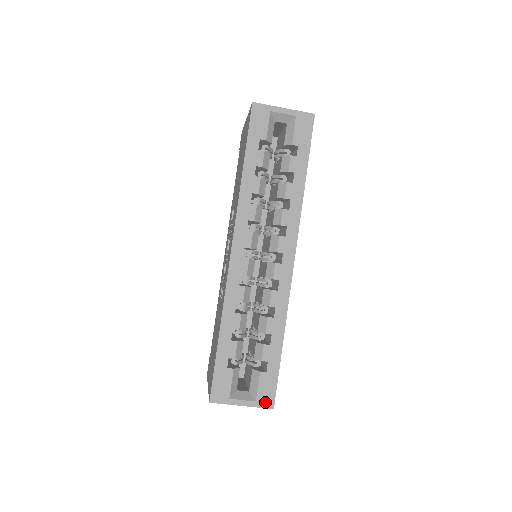
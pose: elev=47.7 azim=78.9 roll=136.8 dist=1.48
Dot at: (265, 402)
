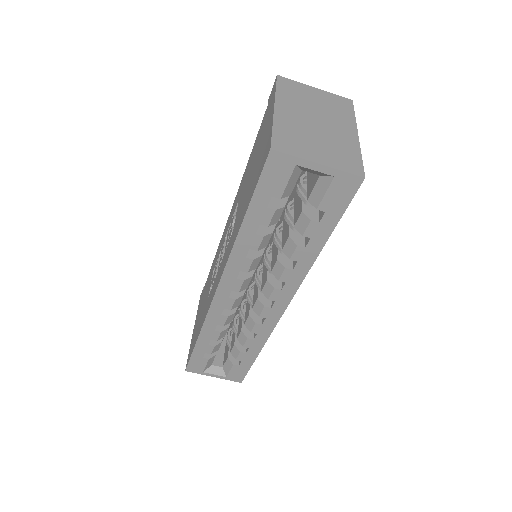
Dot at: (234, 379)
